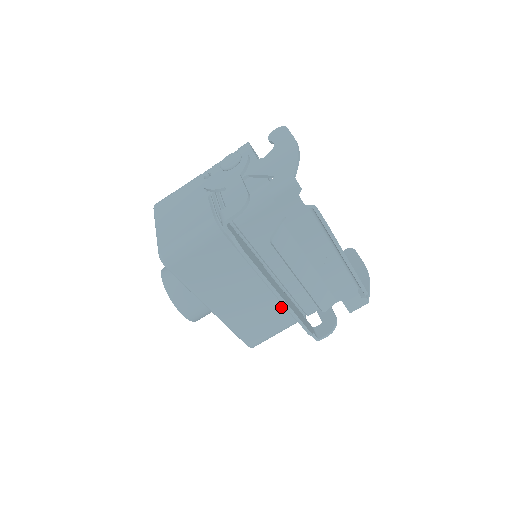
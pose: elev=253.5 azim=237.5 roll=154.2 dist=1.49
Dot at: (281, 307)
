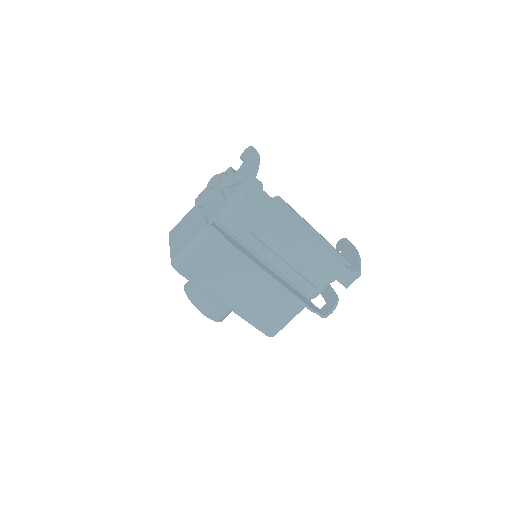
Dot at: (285, 294)
